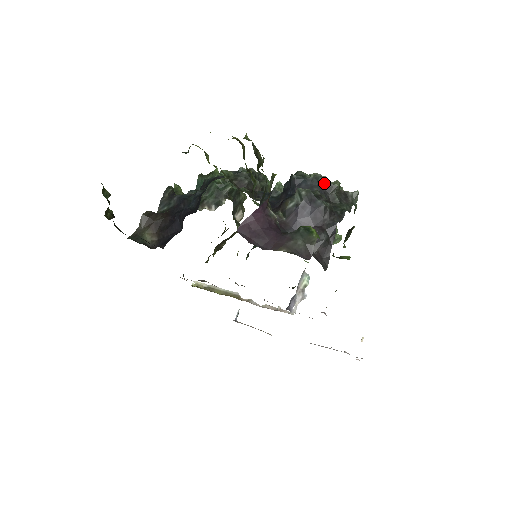
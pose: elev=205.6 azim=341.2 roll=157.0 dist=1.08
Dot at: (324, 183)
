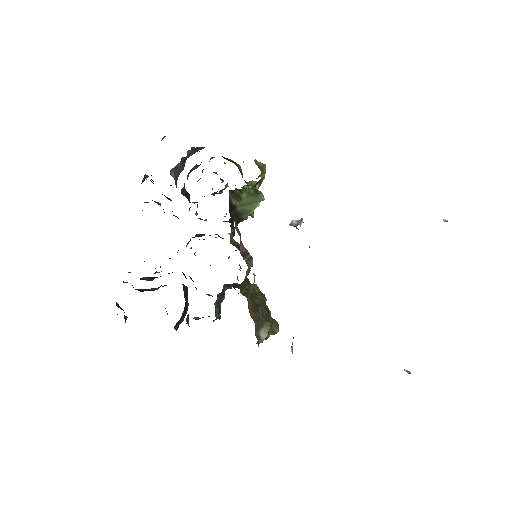
Dot at: (190, 171)
